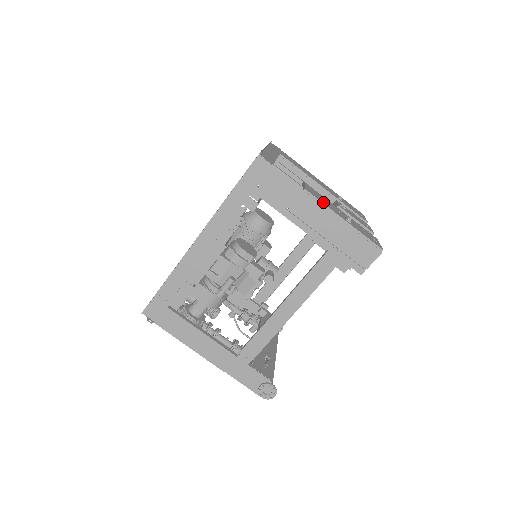
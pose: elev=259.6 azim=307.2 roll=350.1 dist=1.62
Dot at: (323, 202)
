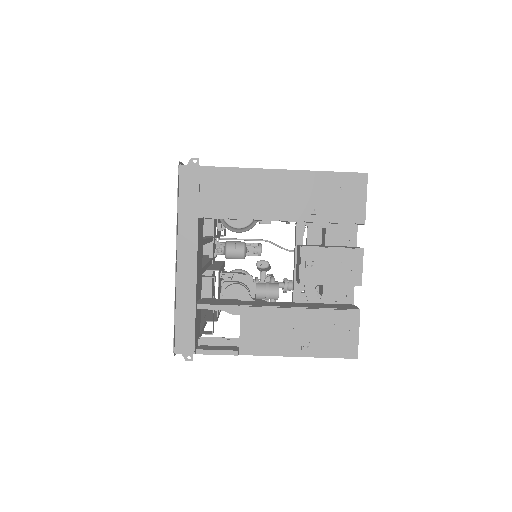
Dot at: (267, 350)
